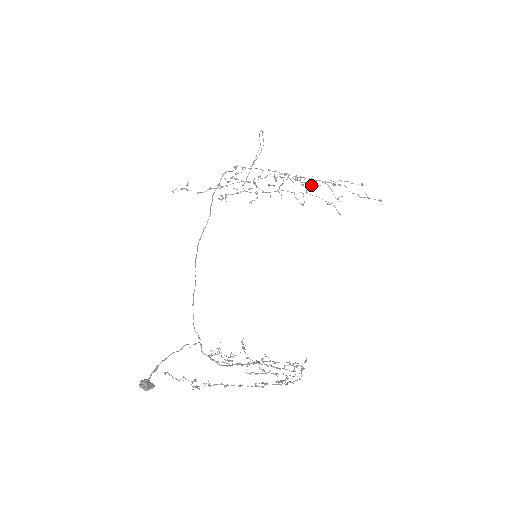
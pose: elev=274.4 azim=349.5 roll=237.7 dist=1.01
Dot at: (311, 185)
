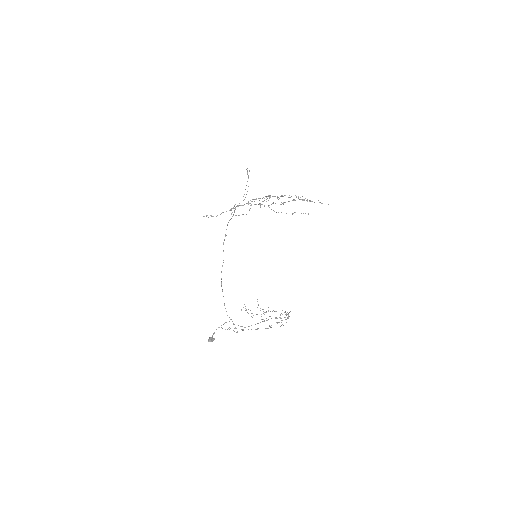
Dot at: occluded
